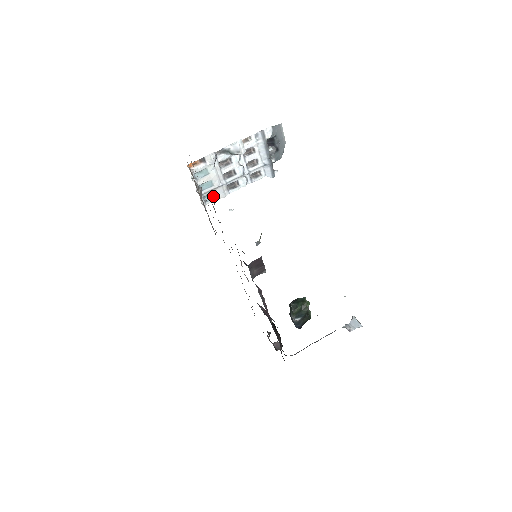
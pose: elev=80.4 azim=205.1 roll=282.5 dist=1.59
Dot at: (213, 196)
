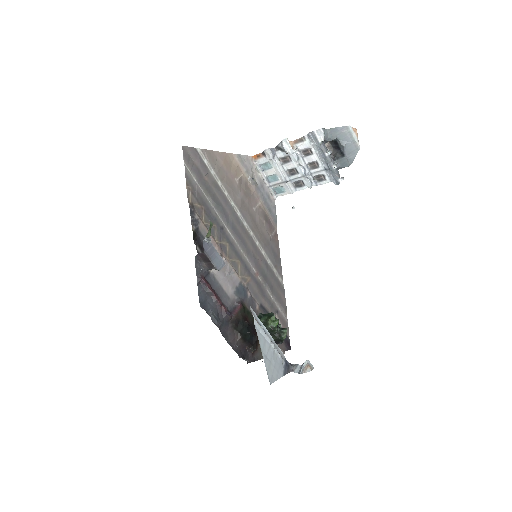
Dot at: (281, 190)
